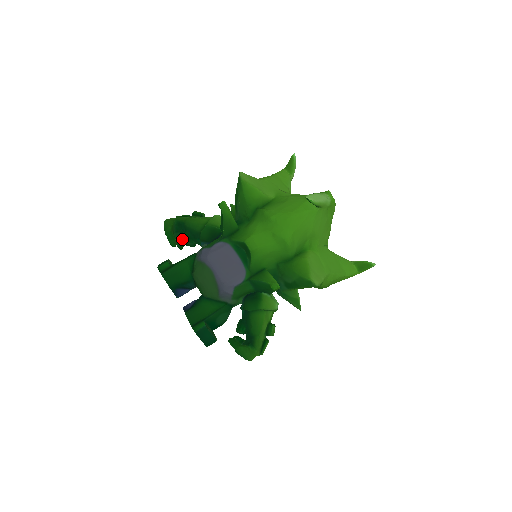
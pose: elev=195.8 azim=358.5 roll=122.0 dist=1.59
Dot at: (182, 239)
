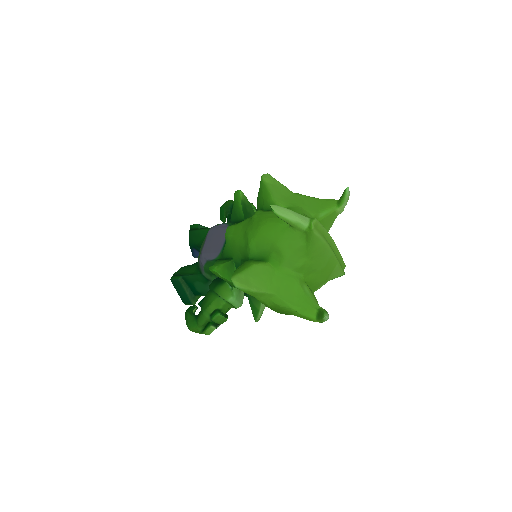
Dot at: (227, 218)
